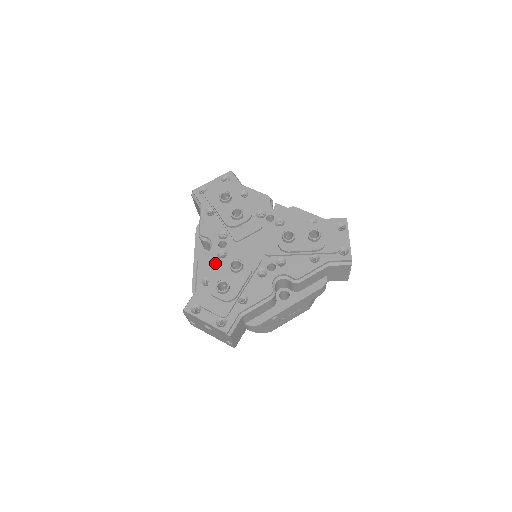
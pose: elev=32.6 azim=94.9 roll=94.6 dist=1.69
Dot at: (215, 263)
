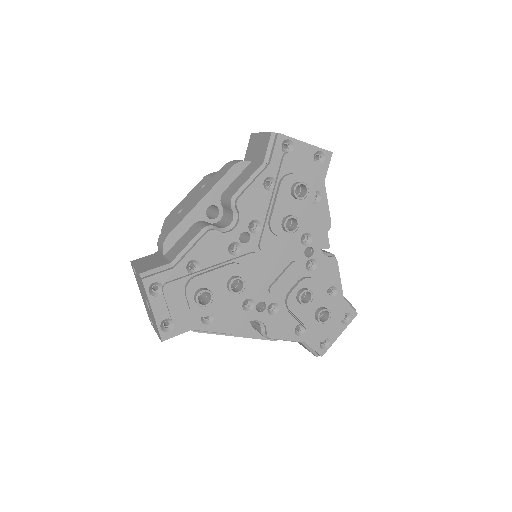
Dot at: (219, 253)
